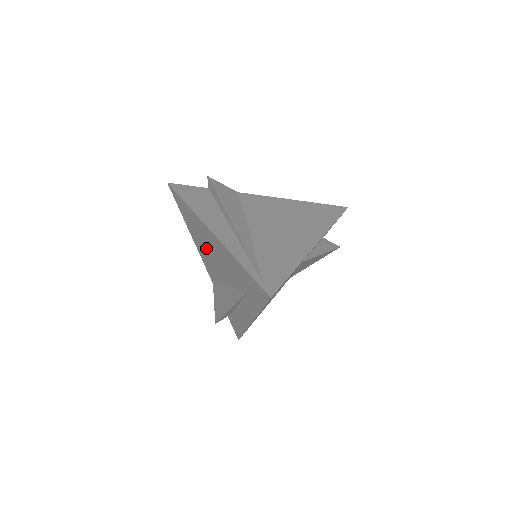
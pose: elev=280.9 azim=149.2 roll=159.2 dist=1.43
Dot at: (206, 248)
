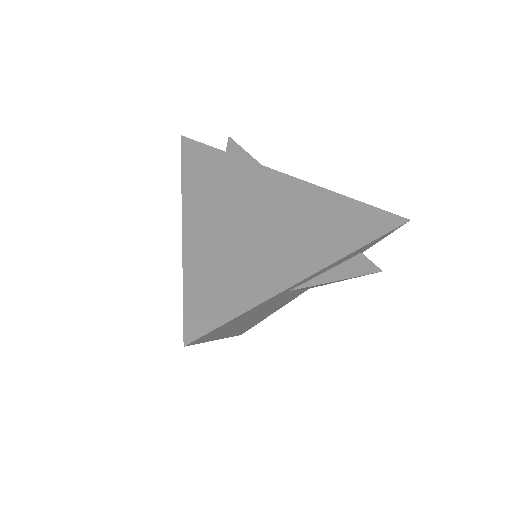
Dot at: occluded
